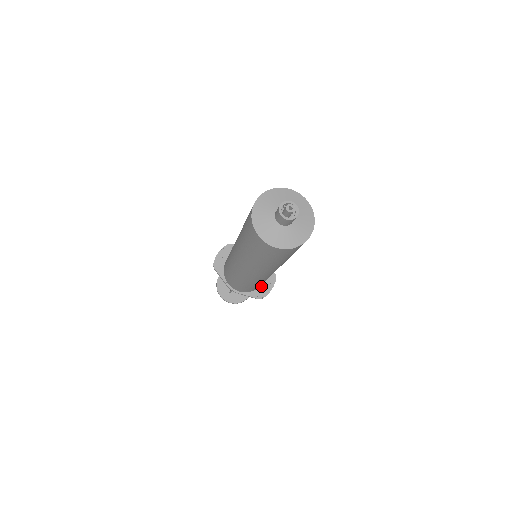
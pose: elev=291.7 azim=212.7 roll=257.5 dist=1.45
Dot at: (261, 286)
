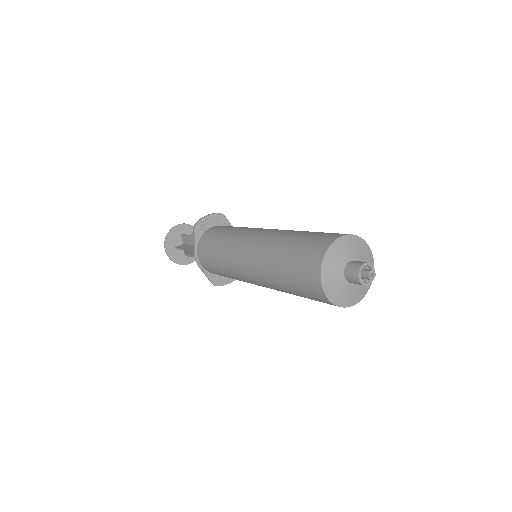
Dot at: occluded
